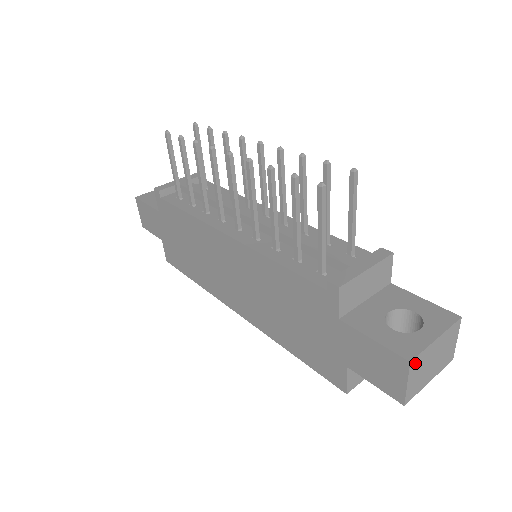
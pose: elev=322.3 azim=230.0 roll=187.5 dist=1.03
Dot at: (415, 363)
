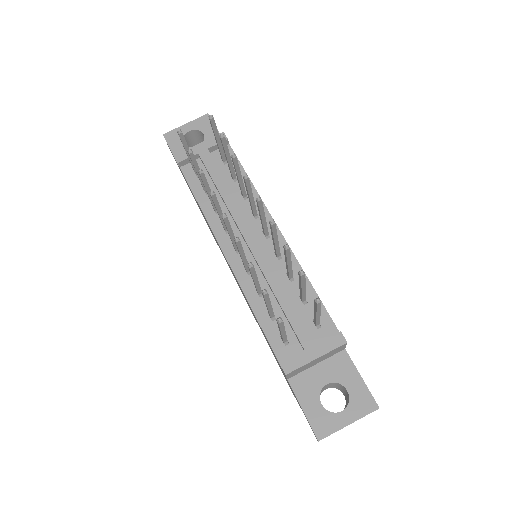
Dot at: occluded
